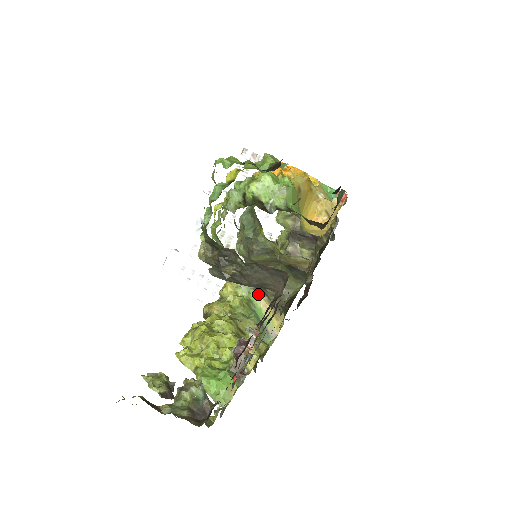
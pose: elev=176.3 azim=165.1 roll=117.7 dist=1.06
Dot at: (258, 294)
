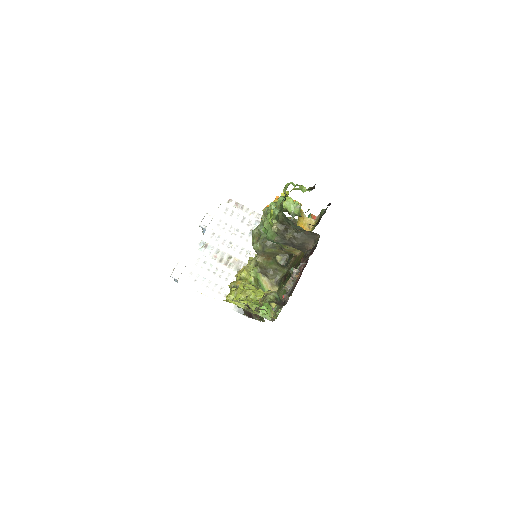
Dot at: (261, 276)
